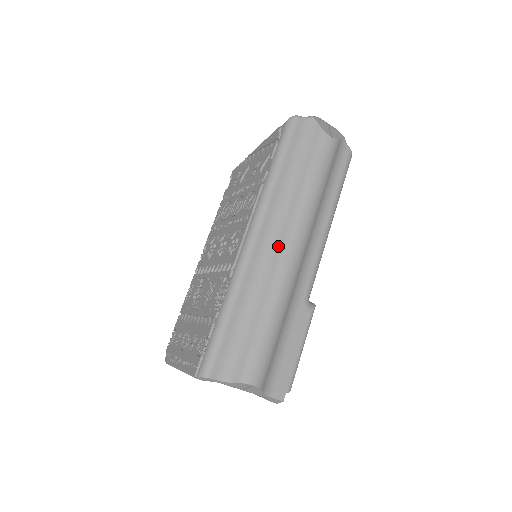
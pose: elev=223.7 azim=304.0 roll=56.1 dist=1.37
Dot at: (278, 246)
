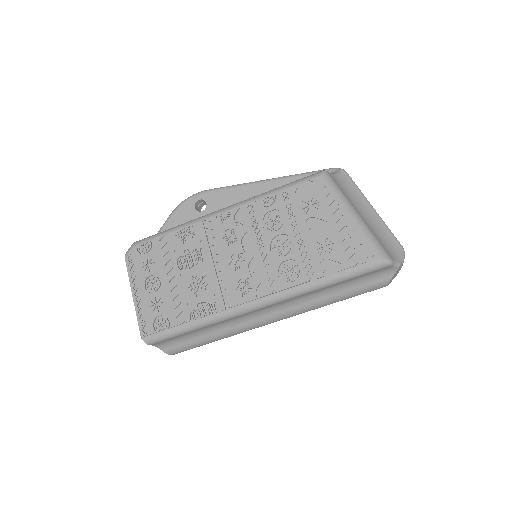
Dot at: (269, 315)
